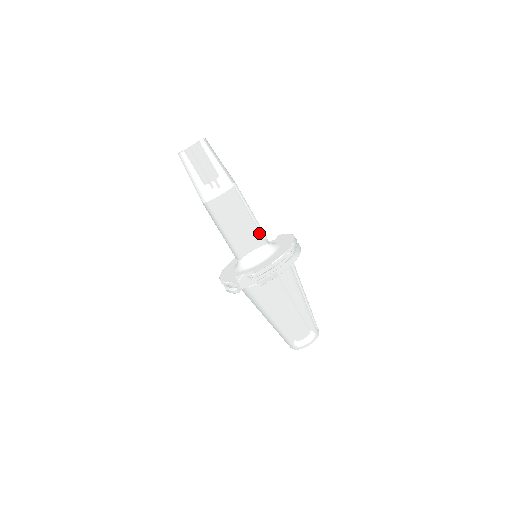
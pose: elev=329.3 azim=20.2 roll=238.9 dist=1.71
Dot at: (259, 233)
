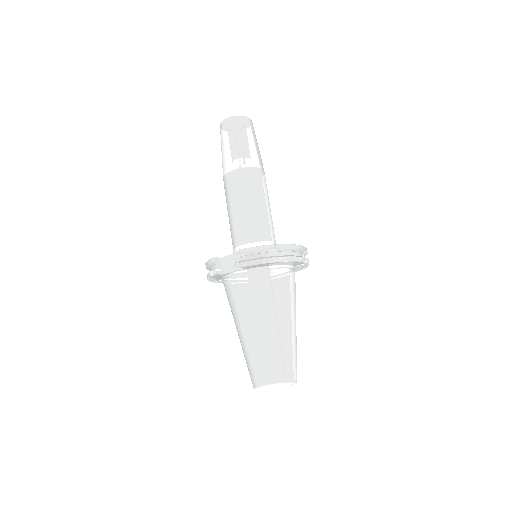
Dot at: (267, 225)
